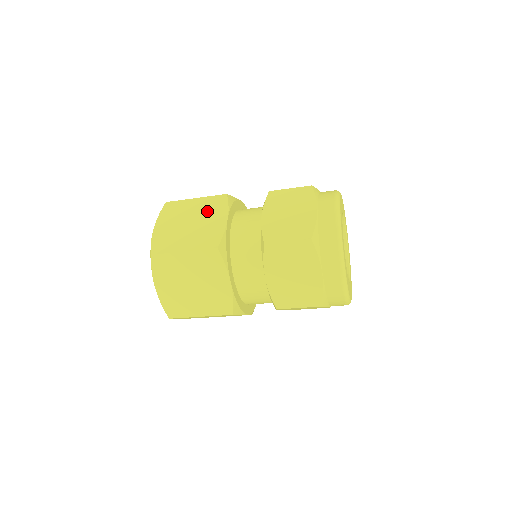
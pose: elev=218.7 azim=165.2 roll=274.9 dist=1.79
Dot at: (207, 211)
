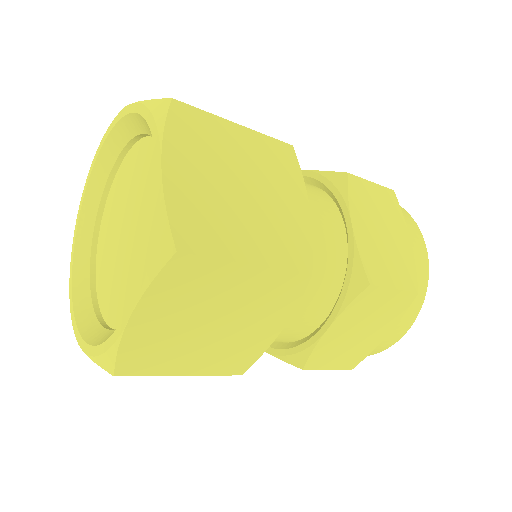
Dot at: (270, 172)
